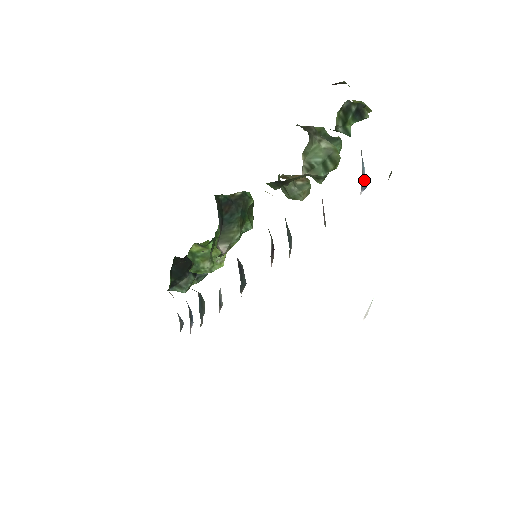
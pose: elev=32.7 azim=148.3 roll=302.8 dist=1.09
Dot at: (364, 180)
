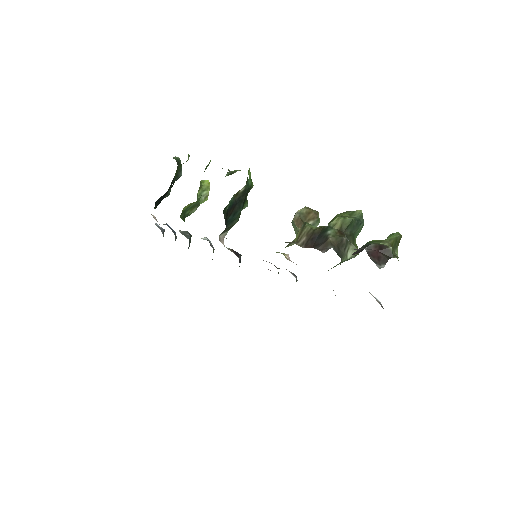
Dot at: occluded
